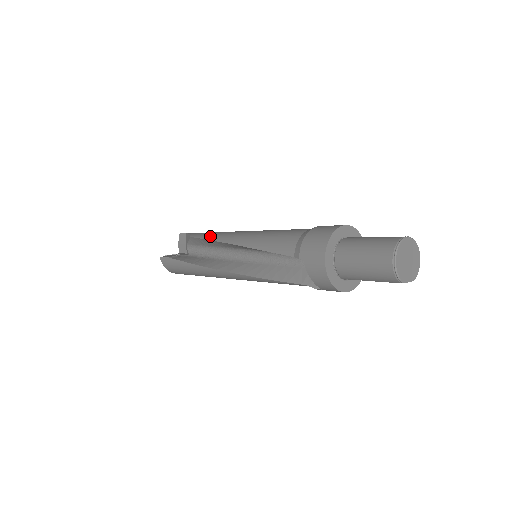
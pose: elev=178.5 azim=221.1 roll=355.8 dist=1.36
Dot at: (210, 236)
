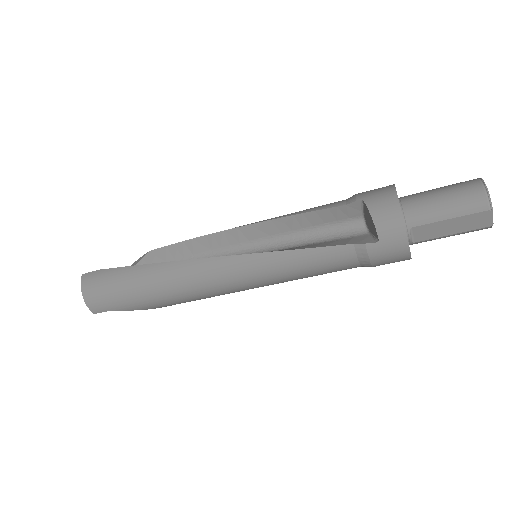
Dot at: (189, 240)
